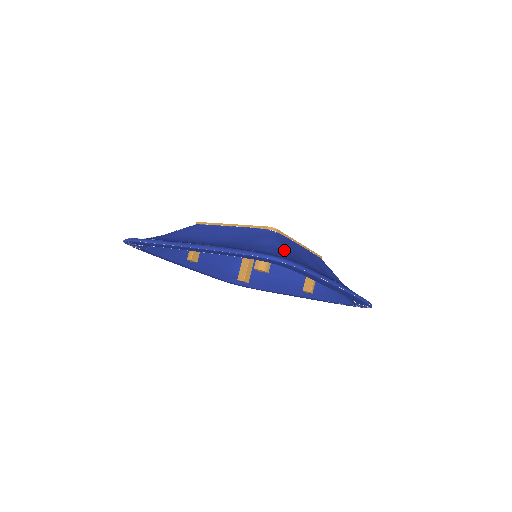
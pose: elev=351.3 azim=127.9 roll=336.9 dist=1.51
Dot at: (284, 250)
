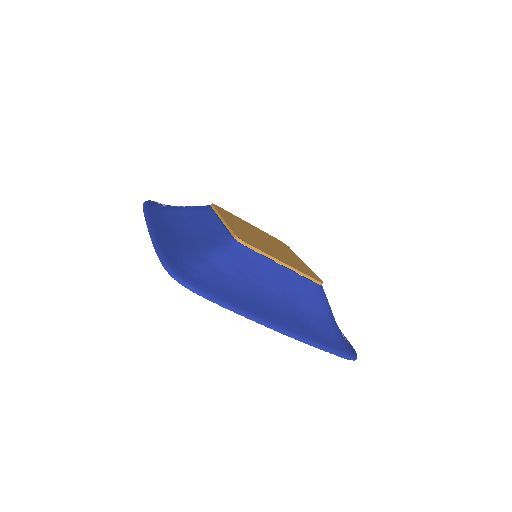
Dot at: (223, 268)
